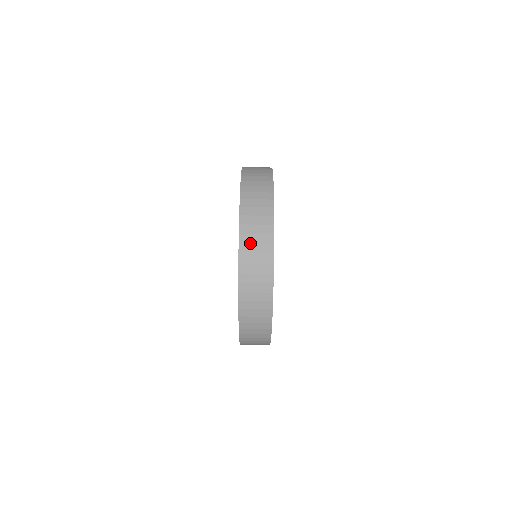
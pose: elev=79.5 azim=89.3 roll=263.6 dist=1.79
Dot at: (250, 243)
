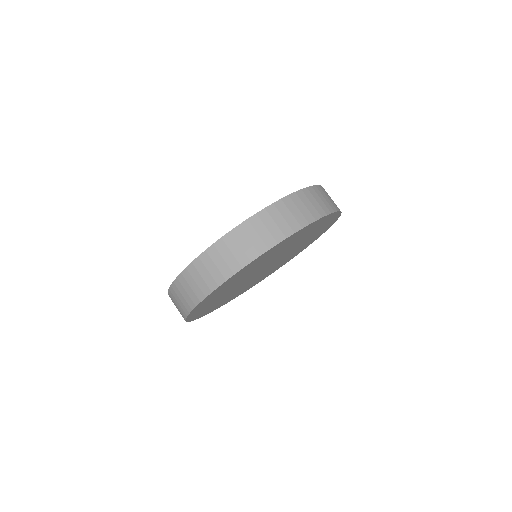
Dot at: (264, 223)
